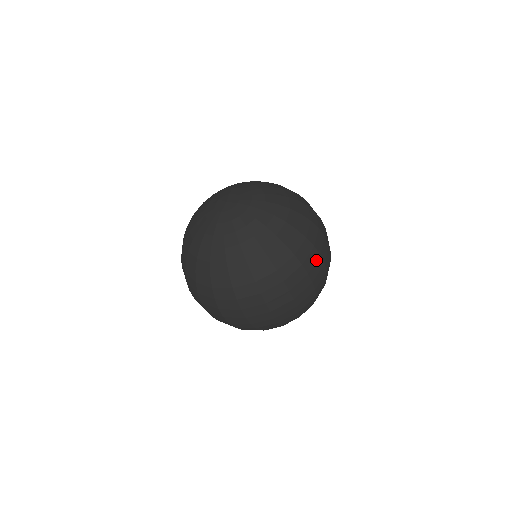
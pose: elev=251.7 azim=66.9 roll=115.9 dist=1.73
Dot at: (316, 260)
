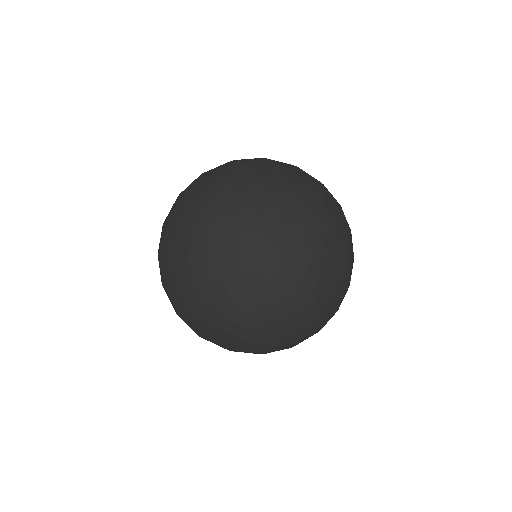
Dot at: occluded
